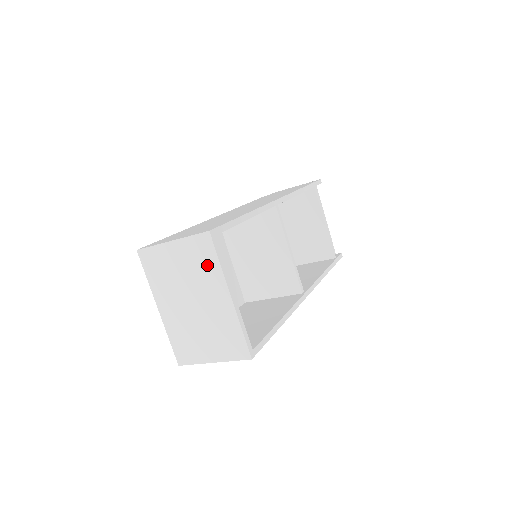
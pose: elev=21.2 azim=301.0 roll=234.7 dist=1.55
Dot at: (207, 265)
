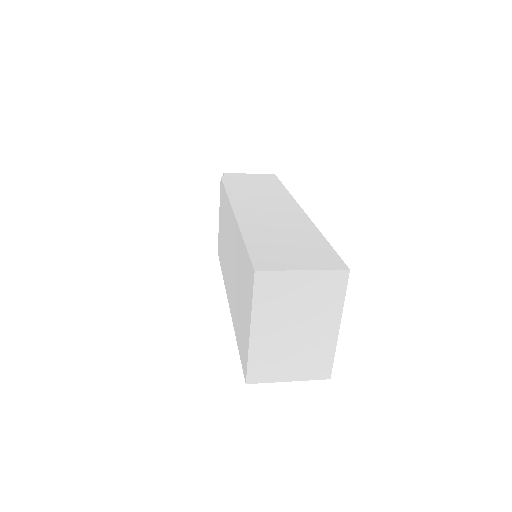
Dot at: (331, 298)
